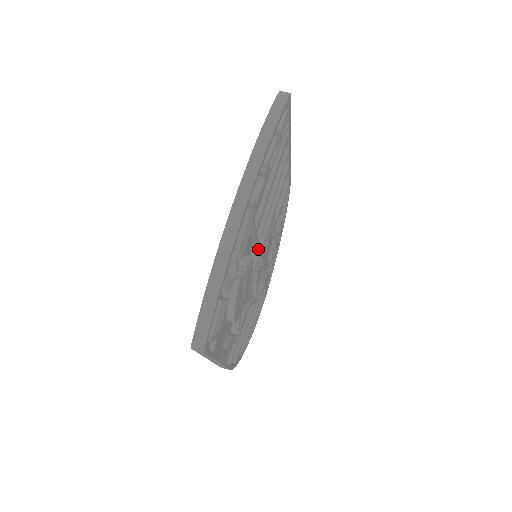
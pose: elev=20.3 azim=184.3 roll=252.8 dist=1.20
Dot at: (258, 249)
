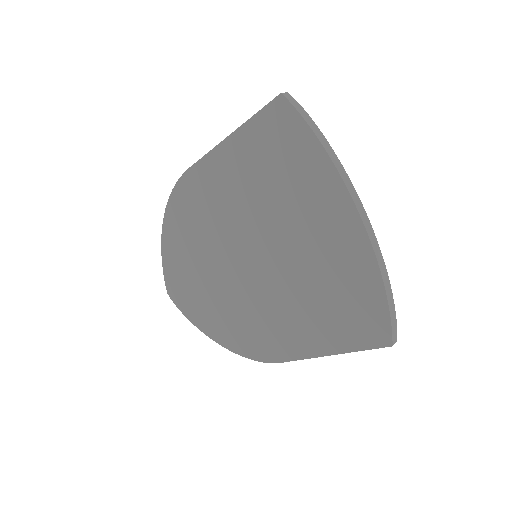
Dot at: occluded
